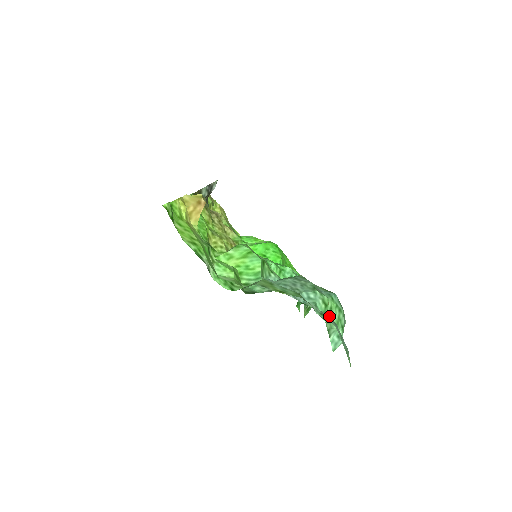
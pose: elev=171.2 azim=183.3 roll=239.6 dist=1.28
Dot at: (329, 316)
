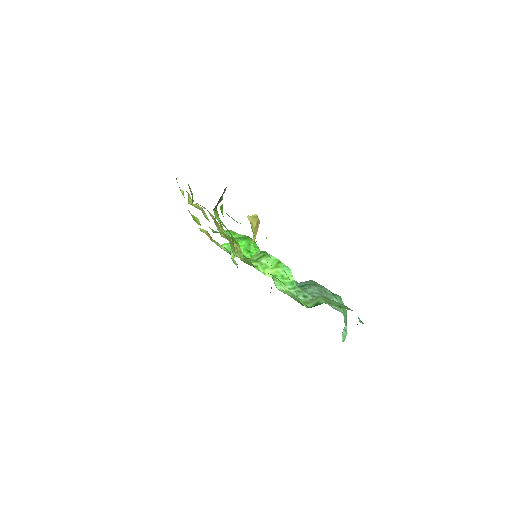
Dot at: occluded
